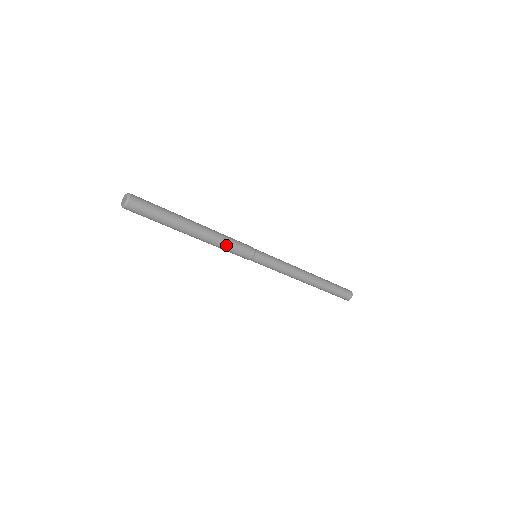
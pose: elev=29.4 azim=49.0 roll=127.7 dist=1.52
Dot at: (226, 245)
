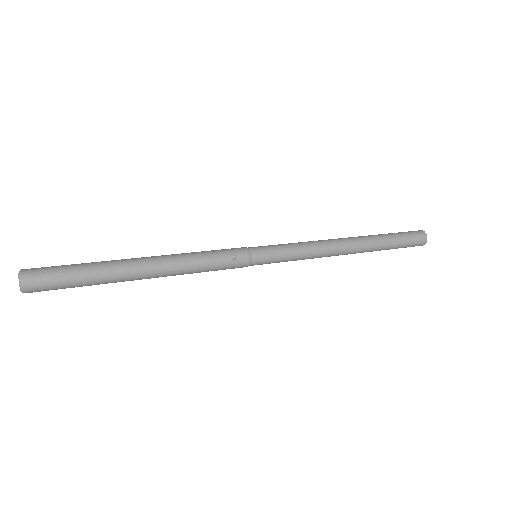
Dot at: (201, 264)
